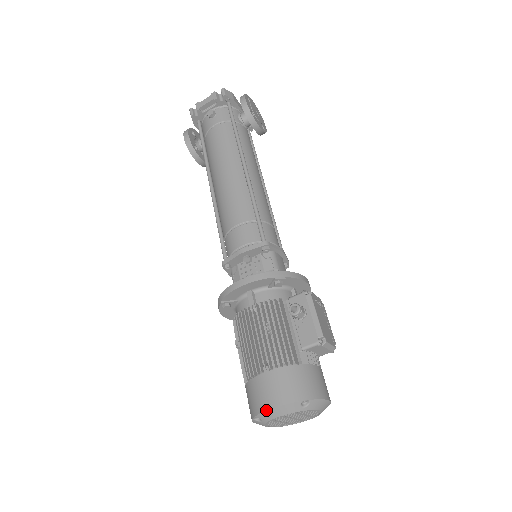
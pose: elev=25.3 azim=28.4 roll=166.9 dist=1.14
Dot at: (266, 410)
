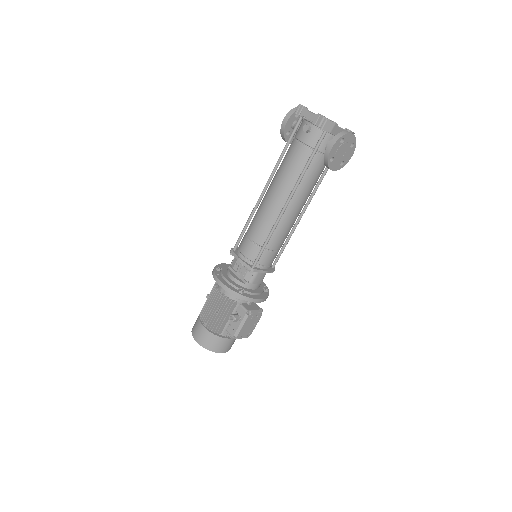
Dot at: (193, 337)
